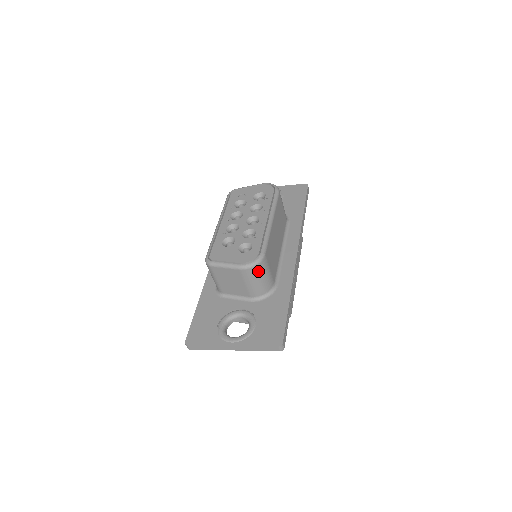
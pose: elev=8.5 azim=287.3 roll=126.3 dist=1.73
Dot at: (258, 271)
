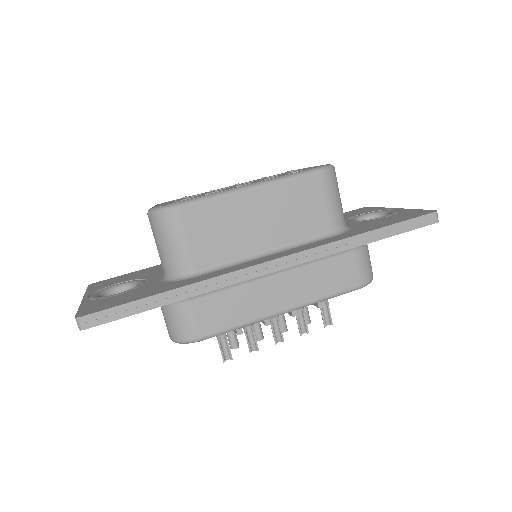
Dot at: (160, 226)
